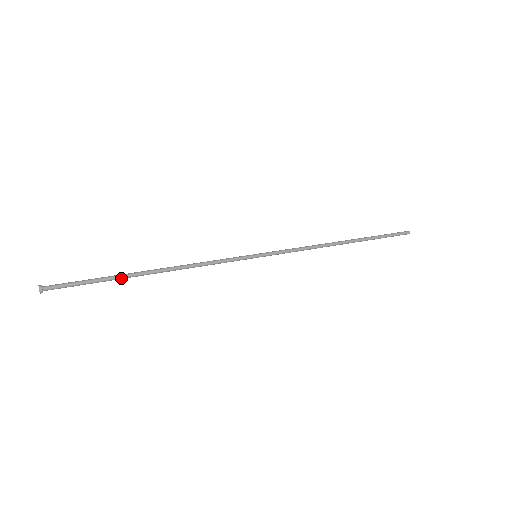
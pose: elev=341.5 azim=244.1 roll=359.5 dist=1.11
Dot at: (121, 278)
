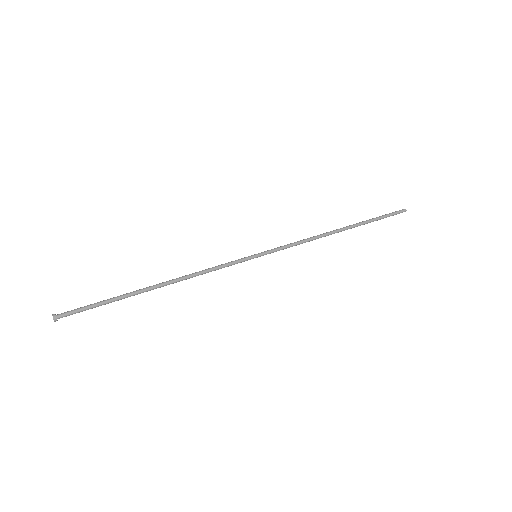
Dot at: occluded
